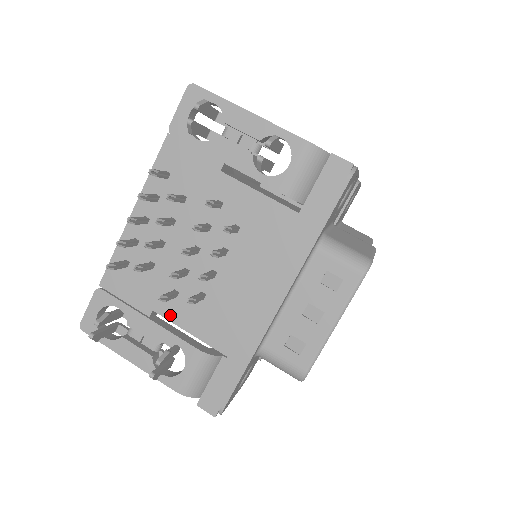
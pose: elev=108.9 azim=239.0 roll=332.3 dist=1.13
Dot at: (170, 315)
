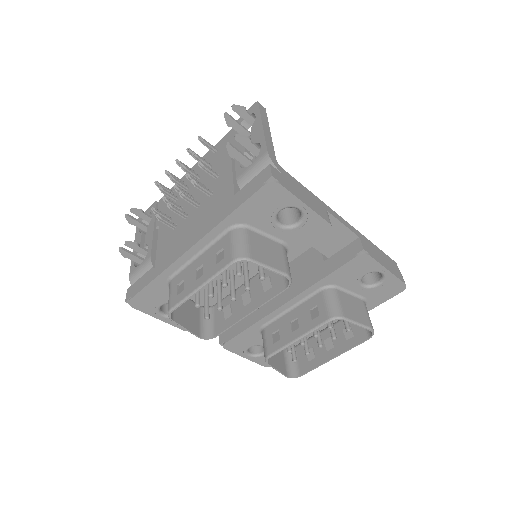
Dot at: (160, 231)
